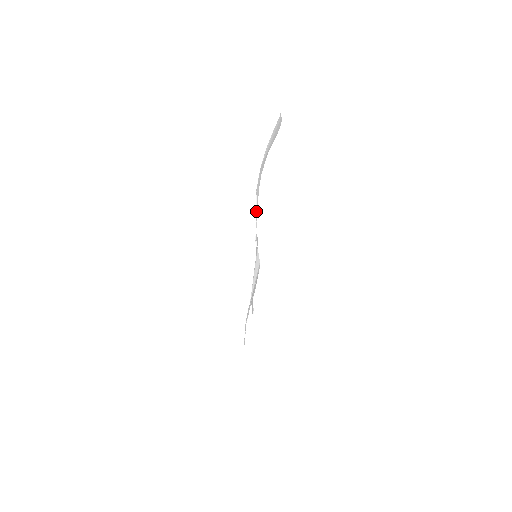
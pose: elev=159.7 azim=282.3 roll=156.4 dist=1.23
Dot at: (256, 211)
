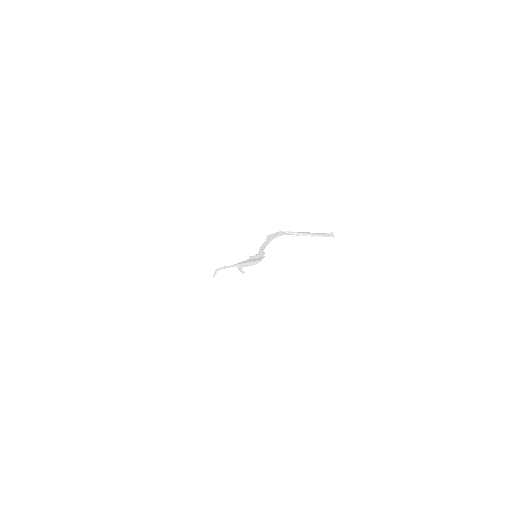
Dot at: (265, 243)
